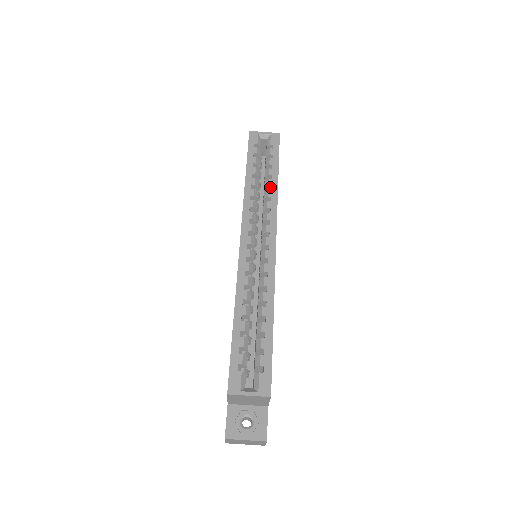
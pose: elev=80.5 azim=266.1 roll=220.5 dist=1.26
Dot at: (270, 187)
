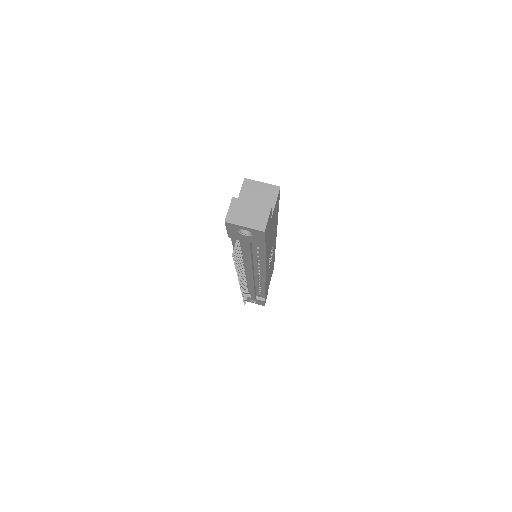
Dot at: occluded
